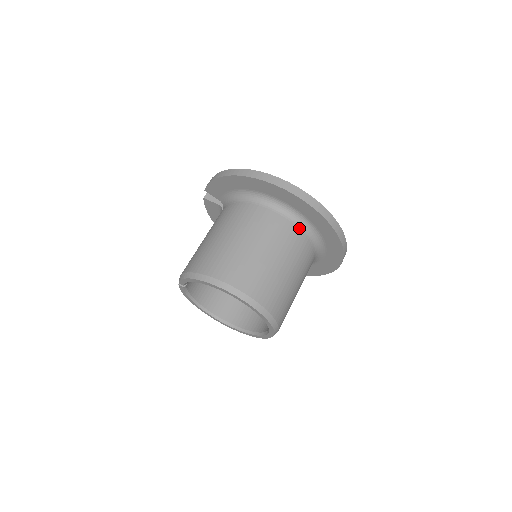
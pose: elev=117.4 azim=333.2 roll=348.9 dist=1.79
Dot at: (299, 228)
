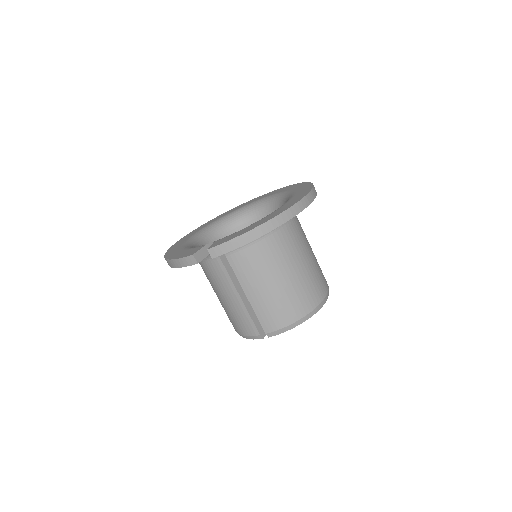
Dot at: occluded
